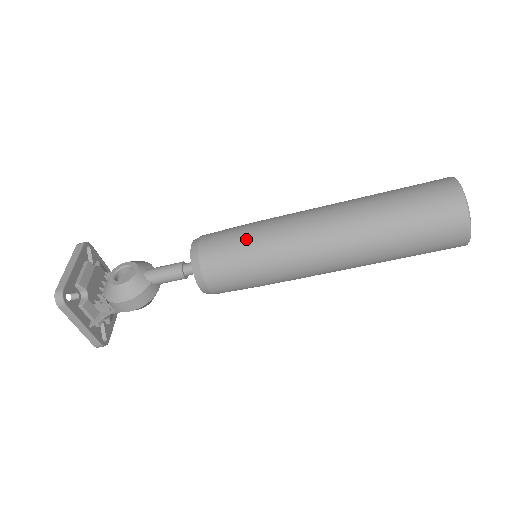
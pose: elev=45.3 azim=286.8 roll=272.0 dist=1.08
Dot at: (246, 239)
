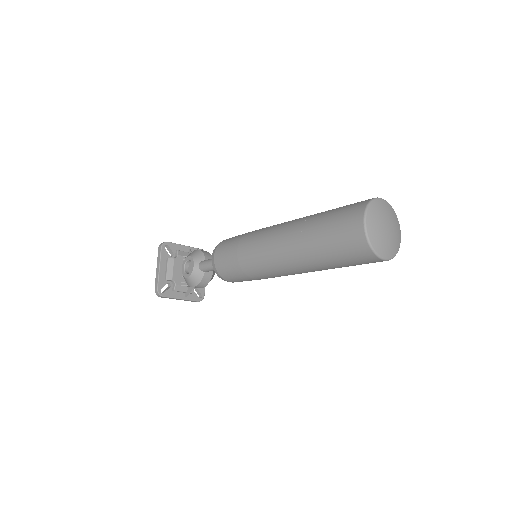
Dot at: (237, 259)
